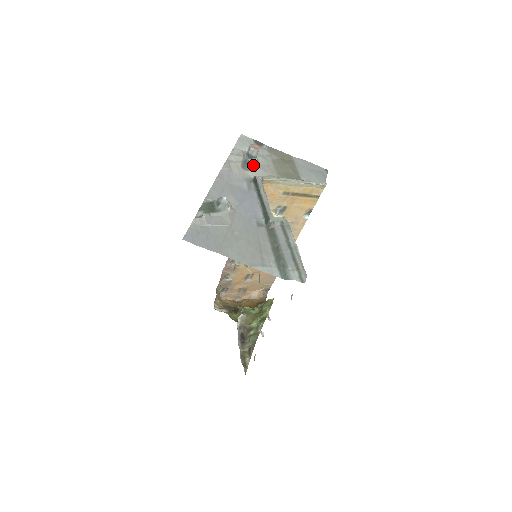
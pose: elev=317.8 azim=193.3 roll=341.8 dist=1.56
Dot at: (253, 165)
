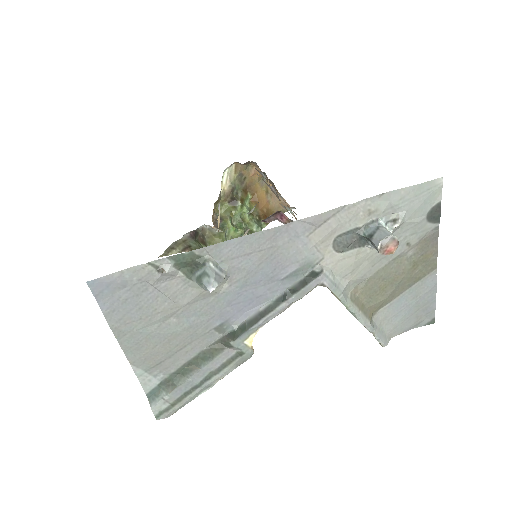
Dot at: (356, 248)
